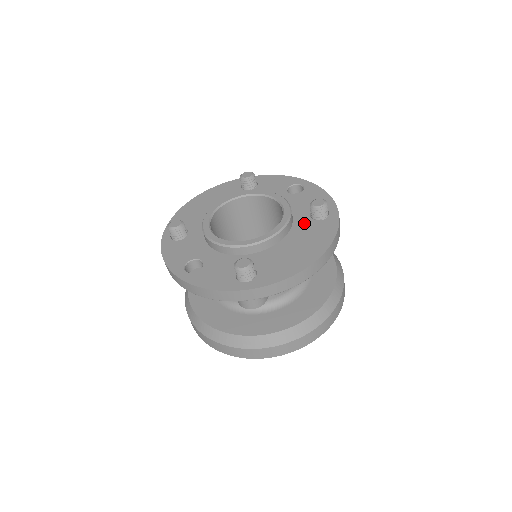
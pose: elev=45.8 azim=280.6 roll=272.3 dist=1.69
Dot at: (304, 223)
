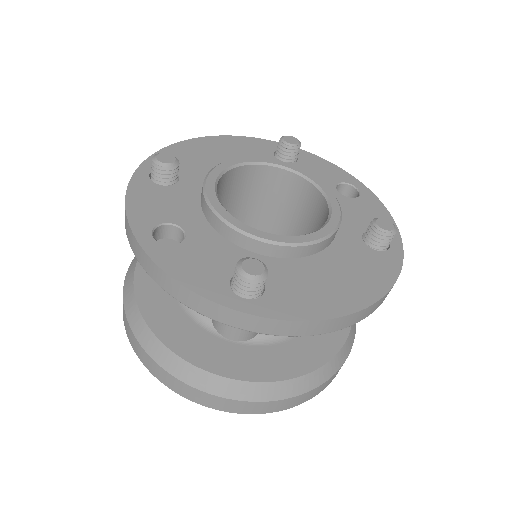
Dot at: (352, 244)
